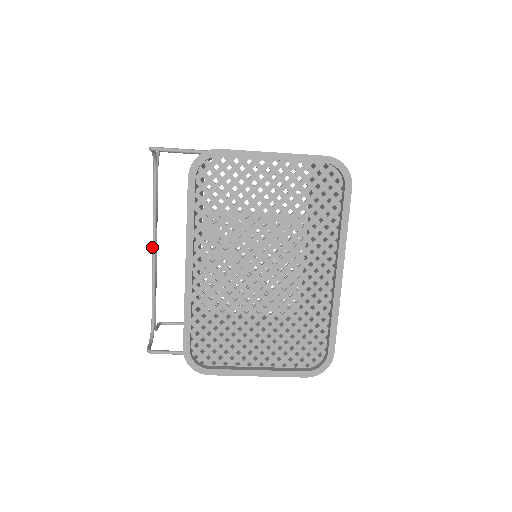
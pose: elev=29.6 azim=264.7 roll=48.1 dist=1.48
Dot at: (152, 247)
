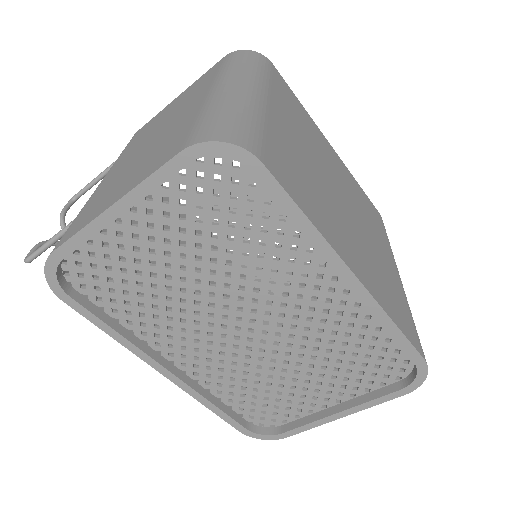
Dot at: occluded
